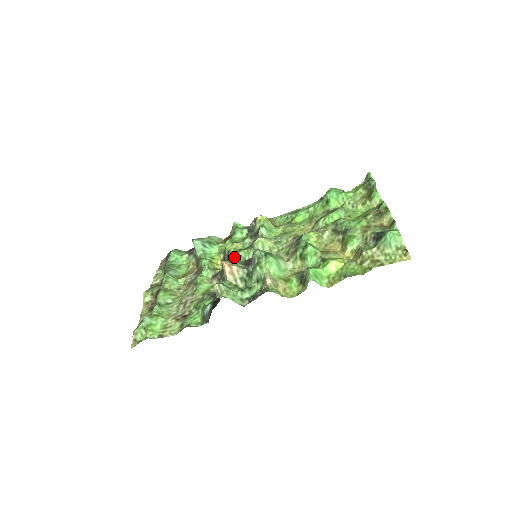
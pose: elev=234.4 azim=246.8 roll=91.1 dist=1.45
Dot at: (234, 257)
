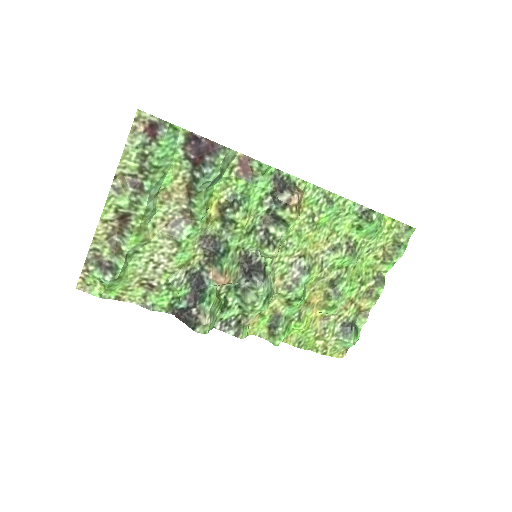
Dot at: (236, 235)
